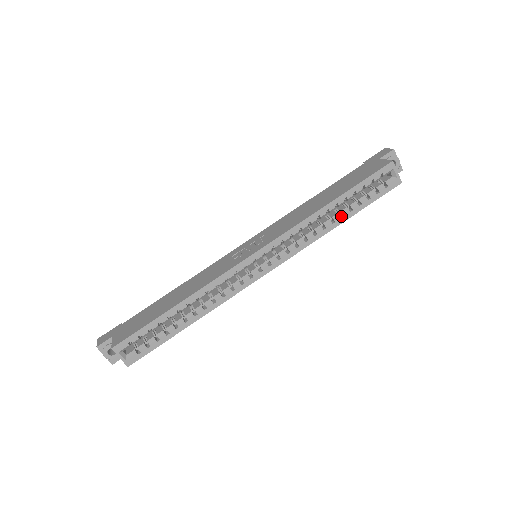
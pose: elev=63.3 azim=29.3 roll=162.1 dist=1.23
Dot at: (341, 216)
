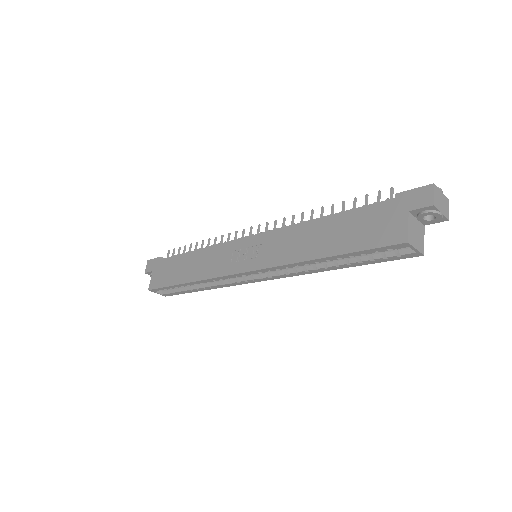
Dot at: (338, 263)
